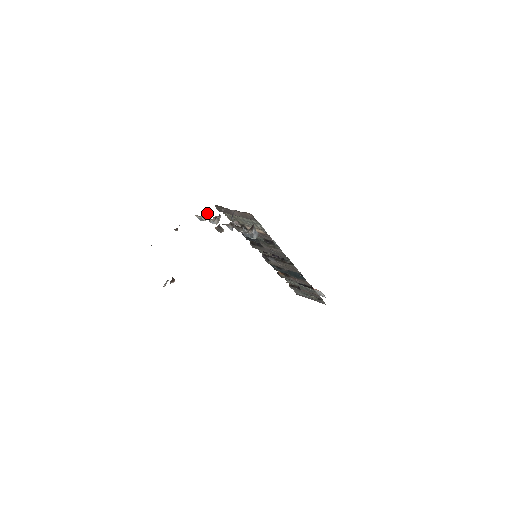
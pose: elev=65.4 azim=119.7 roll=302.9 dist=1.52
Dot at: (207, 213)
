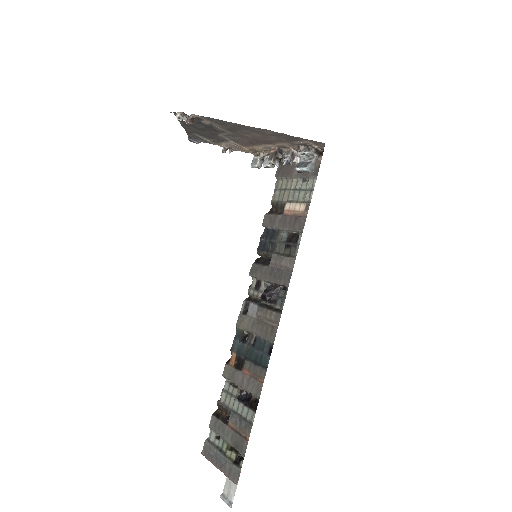
Dot at: occluded
